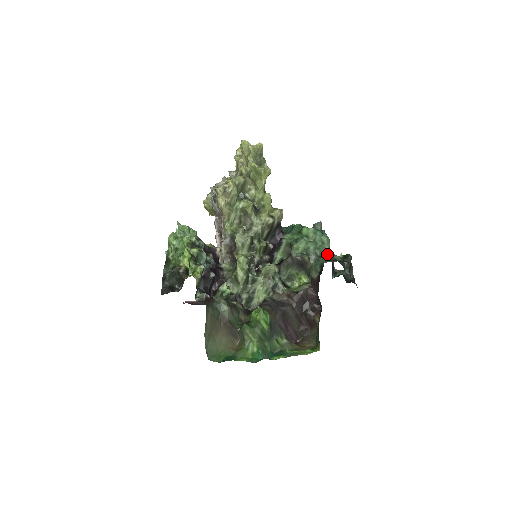
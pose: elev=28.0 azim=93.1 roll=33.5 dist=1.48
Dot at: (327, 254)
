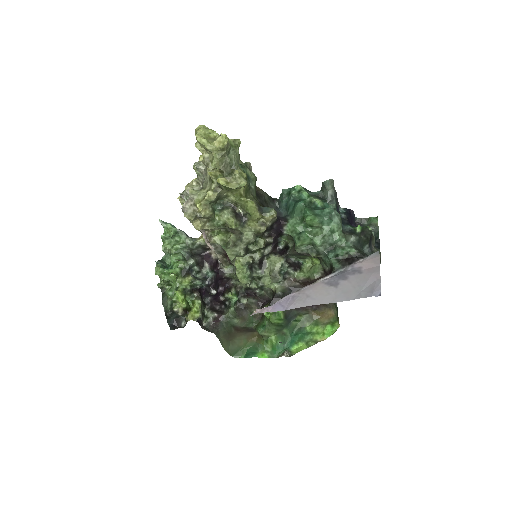
Dot at: (338, 244)
